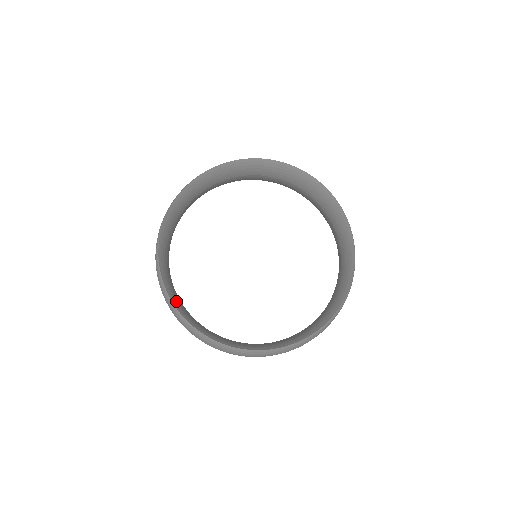
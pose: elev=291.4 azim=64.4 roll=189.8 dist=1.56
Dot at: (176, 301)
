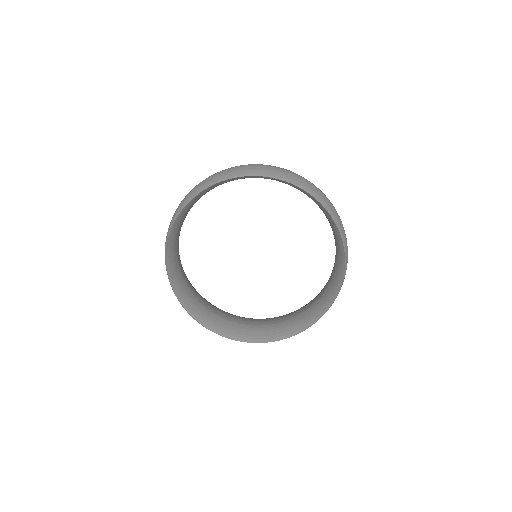
Dot at: (171, 252)
